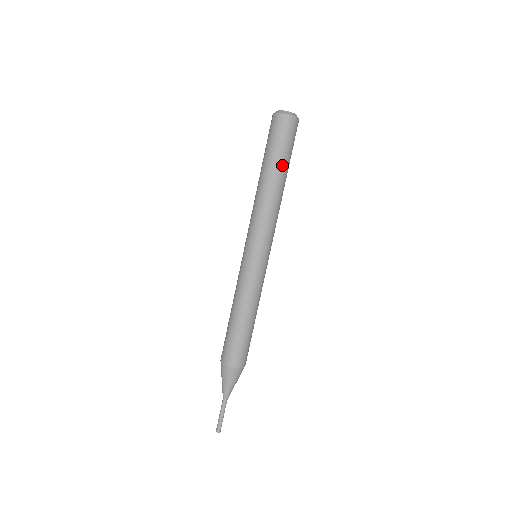
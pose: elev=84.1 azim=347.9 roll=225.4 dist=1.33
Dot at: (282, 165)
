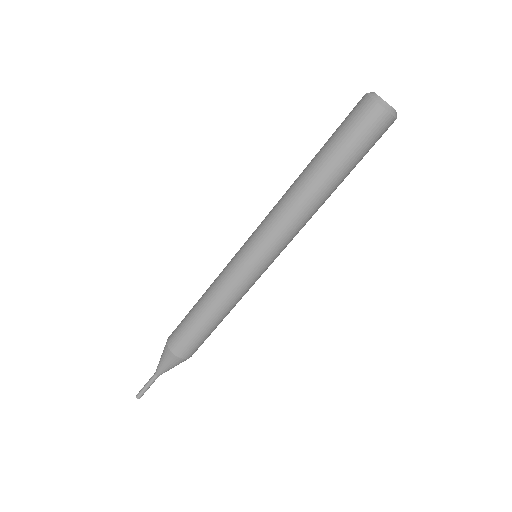
Dot at: (347, 175)
